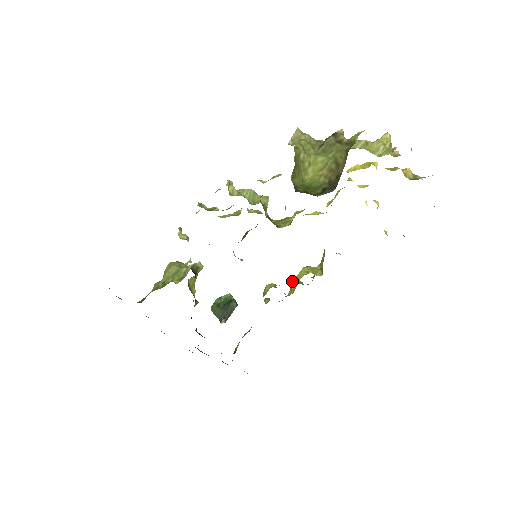
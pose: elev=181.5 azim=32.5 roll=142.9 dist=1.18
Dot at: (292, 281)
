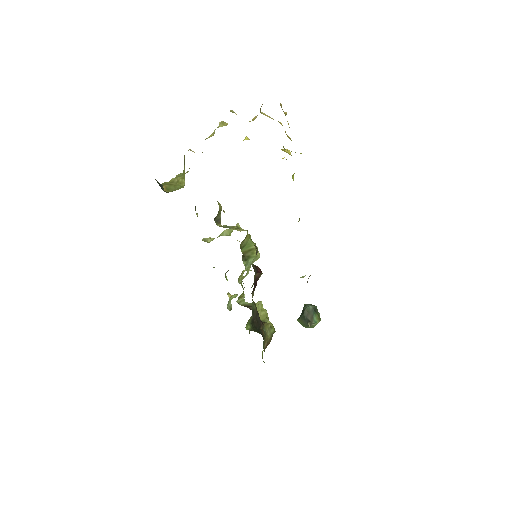
Dot at: occluded
